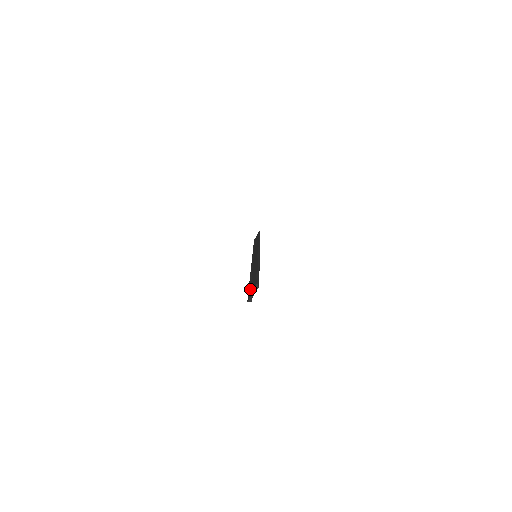
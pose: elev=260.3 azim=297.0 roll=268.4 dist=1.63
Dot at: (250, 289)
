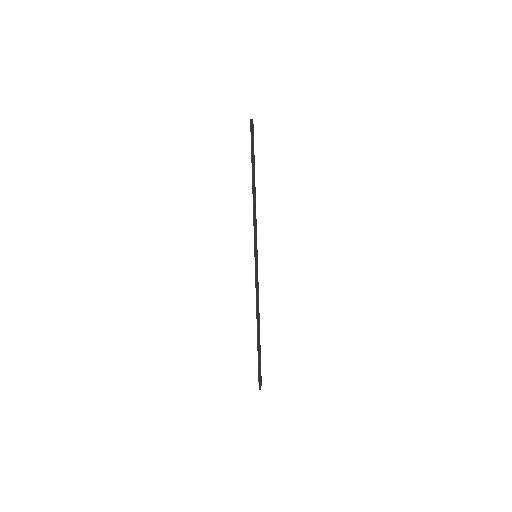
Dot at: occluded
